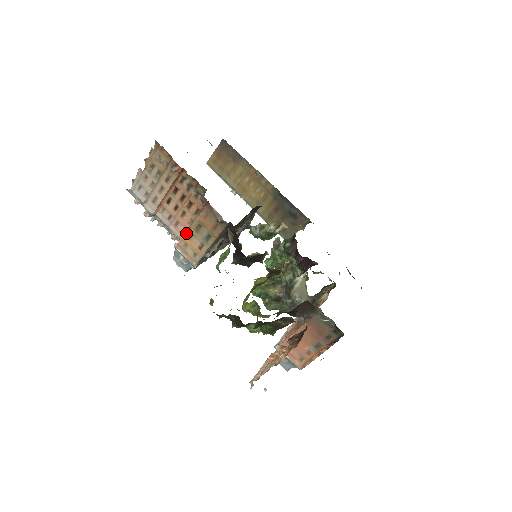
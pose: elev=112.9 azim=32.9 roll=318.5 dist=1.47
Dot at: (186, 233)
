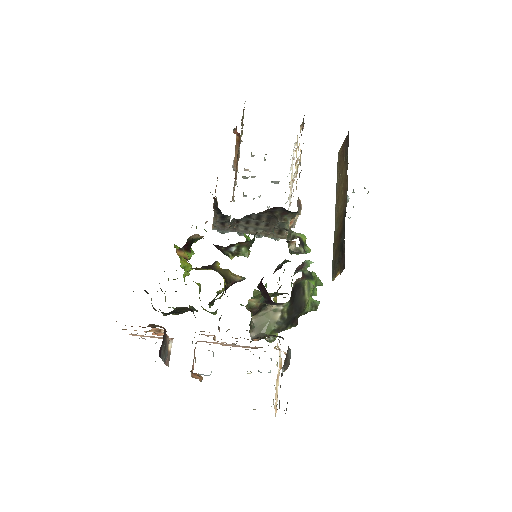
Dot at: occluded
